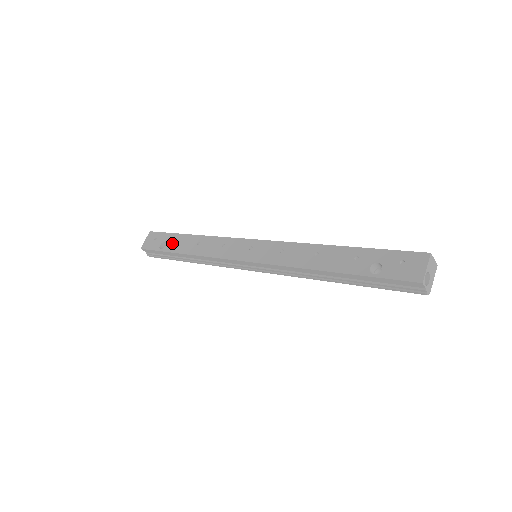
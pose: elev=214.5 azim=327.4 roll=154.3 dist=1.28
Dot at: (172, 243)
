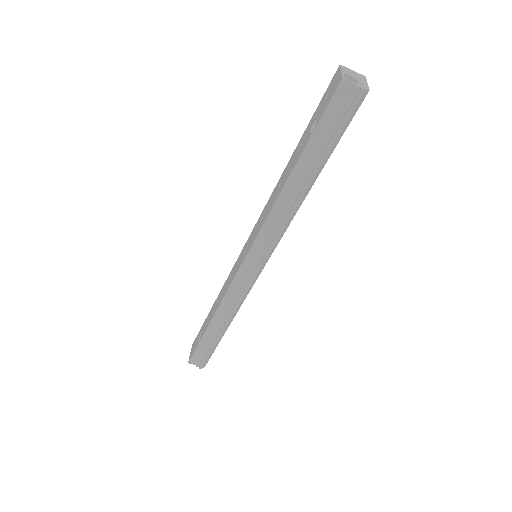
Dot at: (203, 328)
